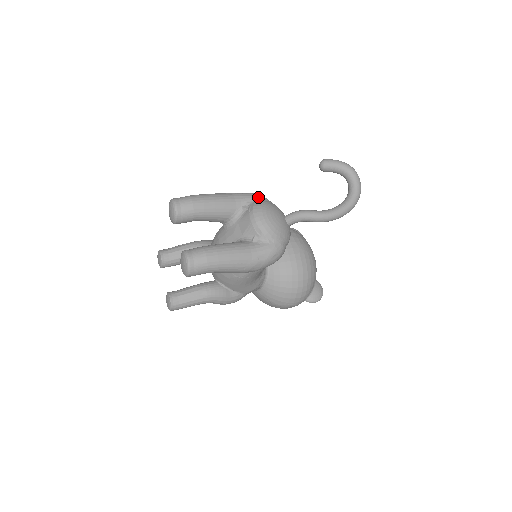
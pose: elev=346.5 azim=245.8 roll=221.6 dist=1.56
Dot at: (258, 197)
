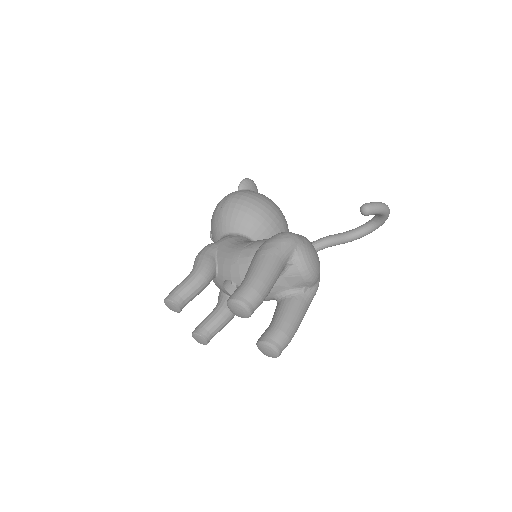
Dot at: (296, 244)
